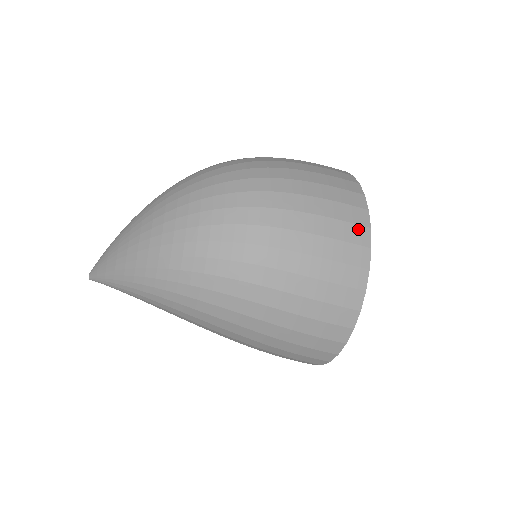
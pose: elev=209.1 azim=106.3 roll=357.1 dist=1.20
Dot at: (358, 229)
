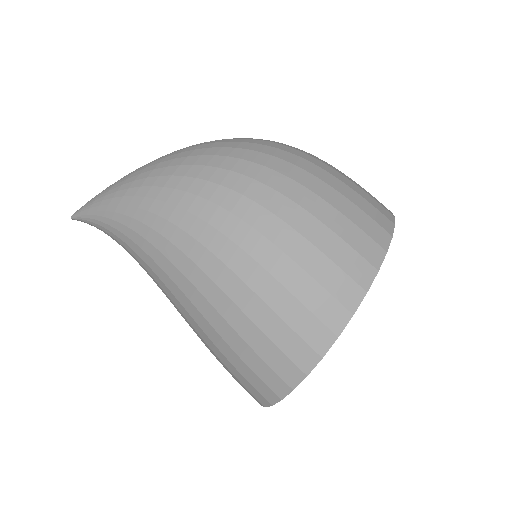
Dot at: (382, 216)
